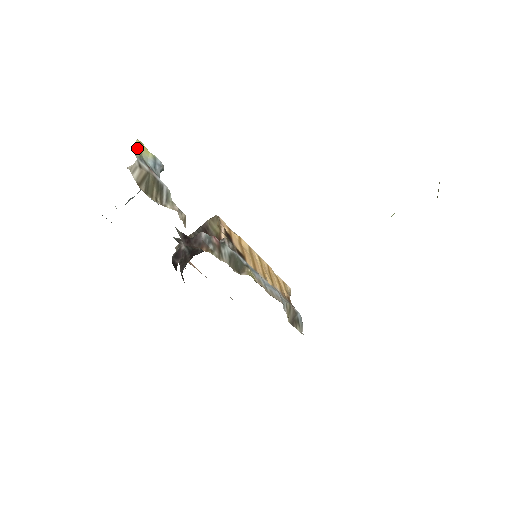
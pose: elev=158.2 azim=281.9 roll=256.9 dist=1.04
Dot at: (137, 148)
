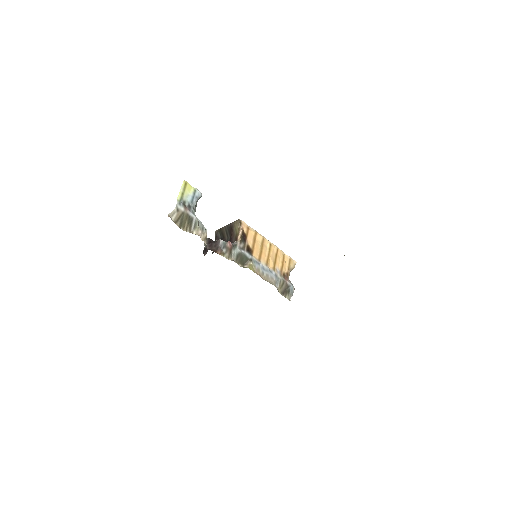
Dot at: (181, 191)
